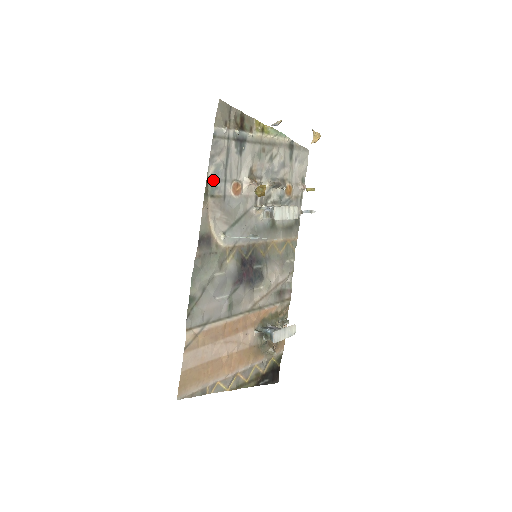
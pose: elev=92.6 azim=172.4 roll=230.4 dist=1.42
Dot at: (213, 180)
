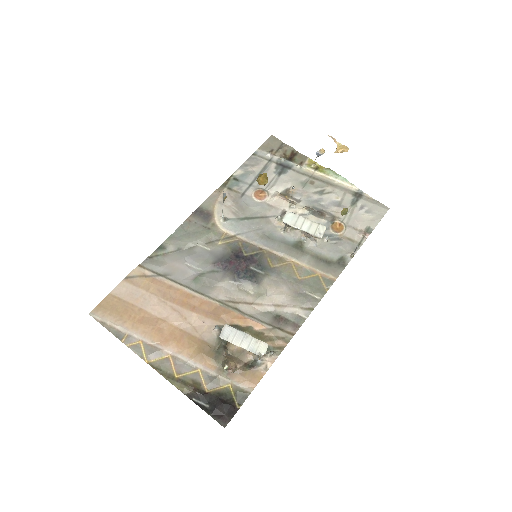
Dot at: (237, 179)
